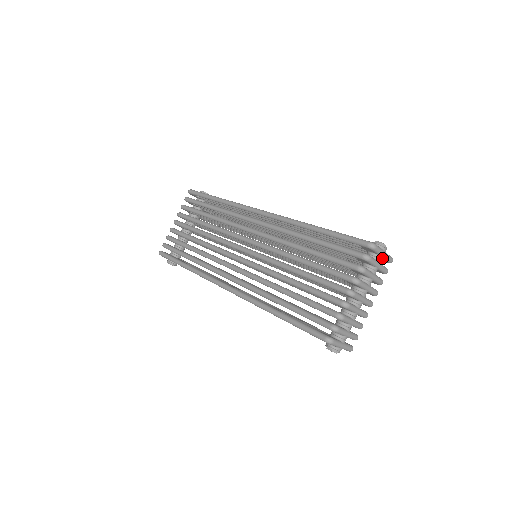
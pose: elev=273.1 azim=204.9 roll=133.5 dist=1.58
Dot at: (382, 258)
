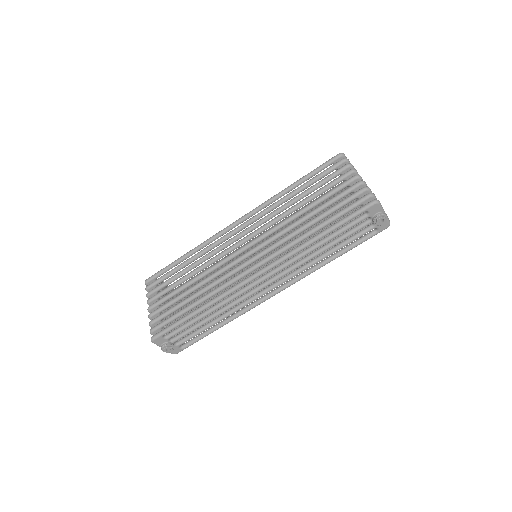
Dot at: occluded
